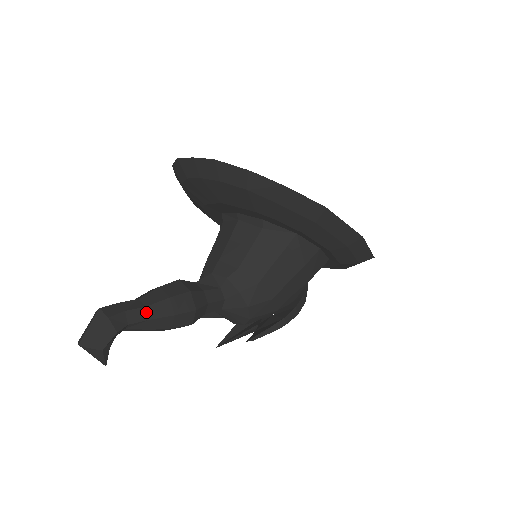
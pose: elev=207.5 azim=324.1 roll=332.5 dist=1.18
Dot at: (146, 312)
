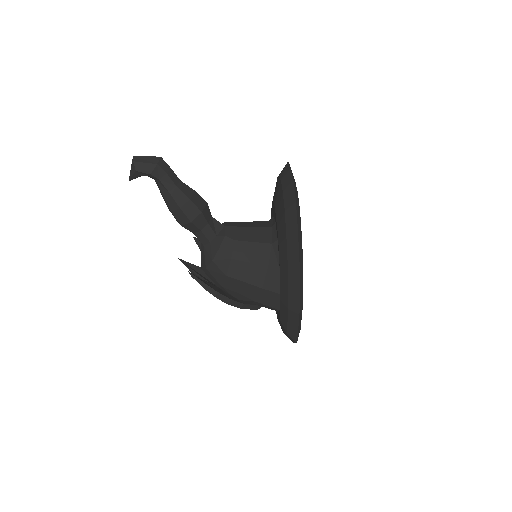
Dot at: (173, 188)
